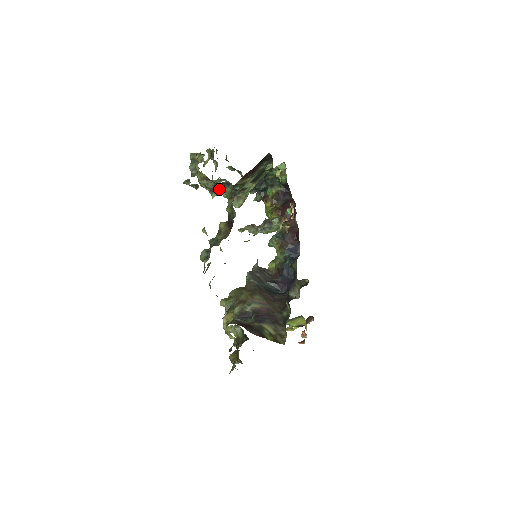
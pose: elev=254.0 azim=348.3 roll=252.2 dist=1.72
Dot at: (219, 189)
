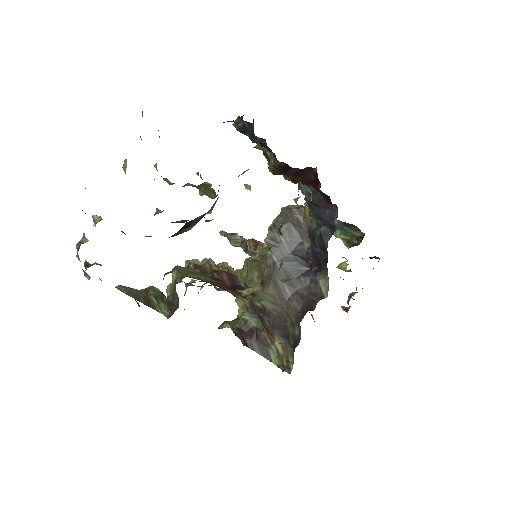
Dot at: occluded
